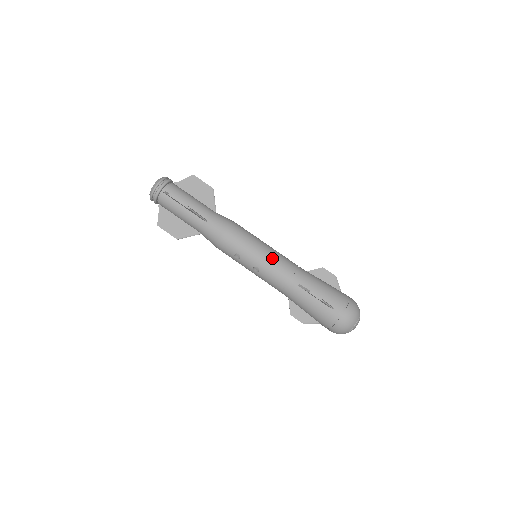
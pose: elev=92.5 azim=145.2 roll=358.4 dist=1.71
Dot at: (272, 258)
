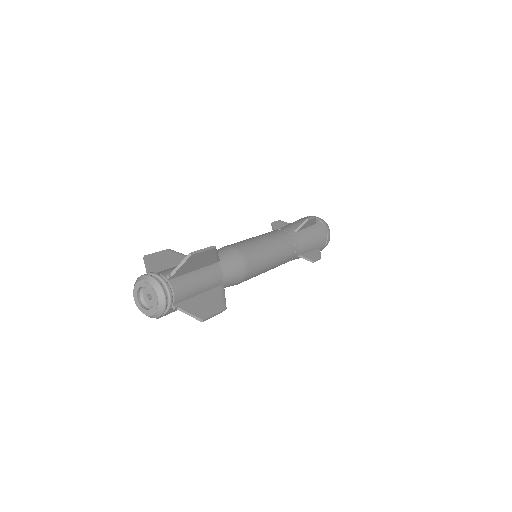
Dot at: (281, 258)
